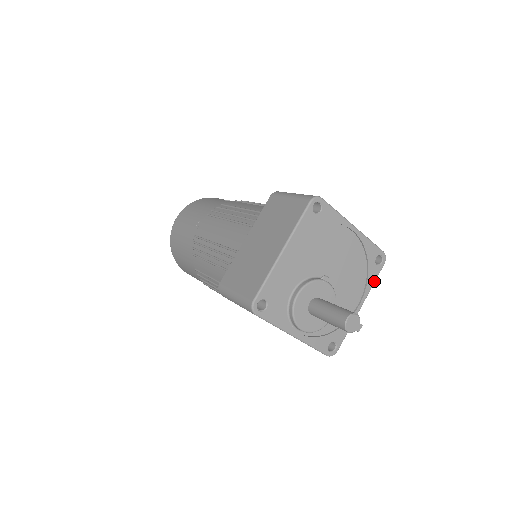
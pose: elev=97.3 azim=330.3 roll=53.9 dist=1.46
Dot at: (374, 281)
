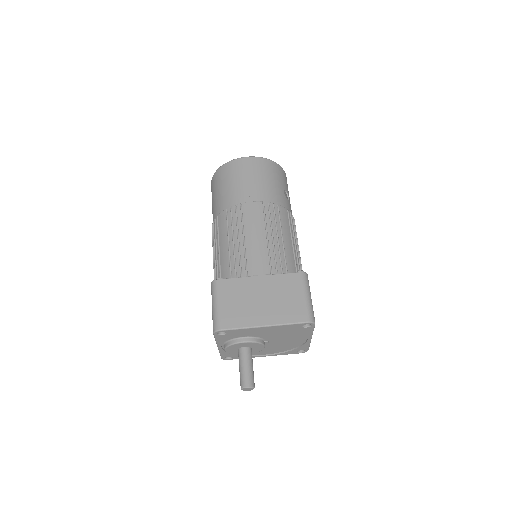
Dot at: (286, 354)
